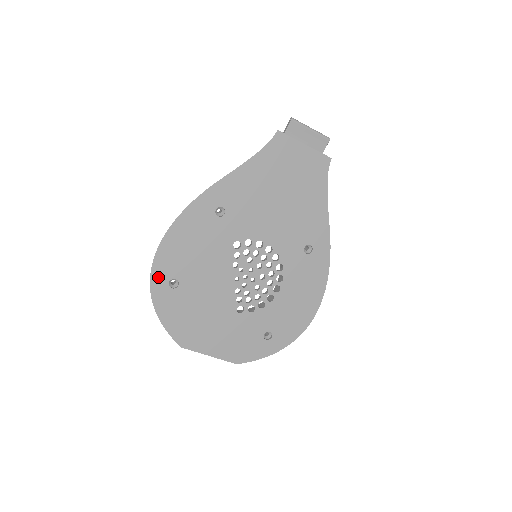
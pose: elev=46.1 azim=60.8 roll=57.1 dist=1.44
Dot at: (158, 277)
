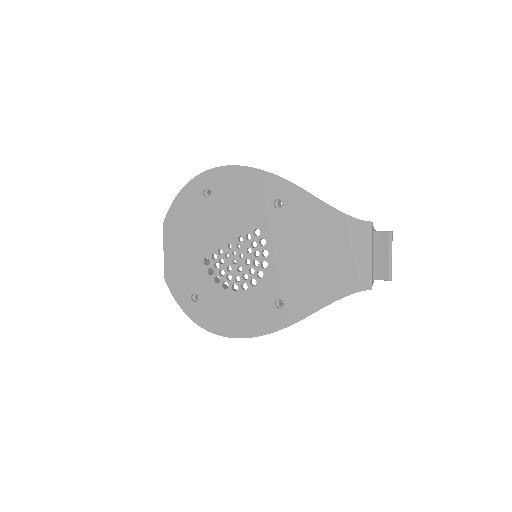
Dot at: (208, 177)
